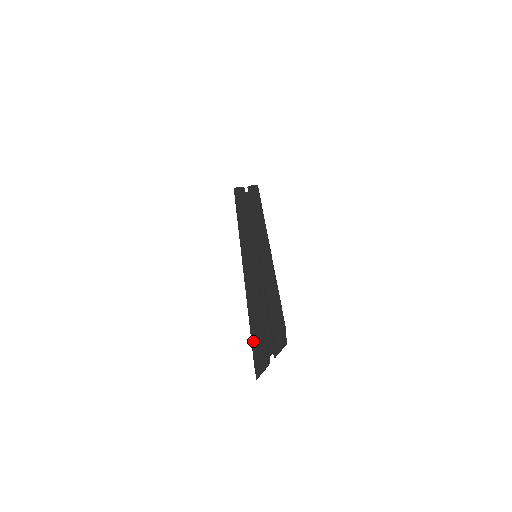
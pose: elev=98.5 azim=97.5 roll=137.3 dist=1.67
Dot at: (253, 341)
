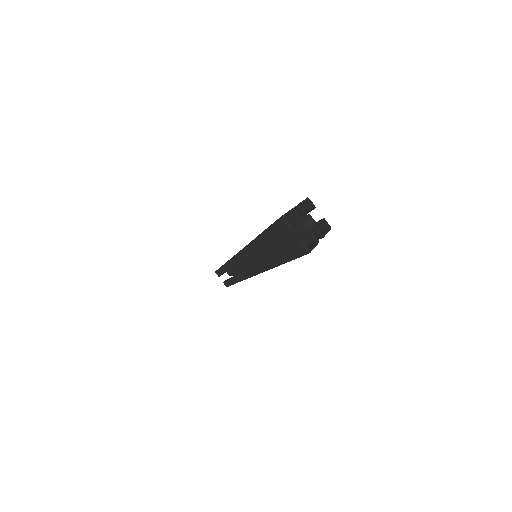
Dot at: occluded
